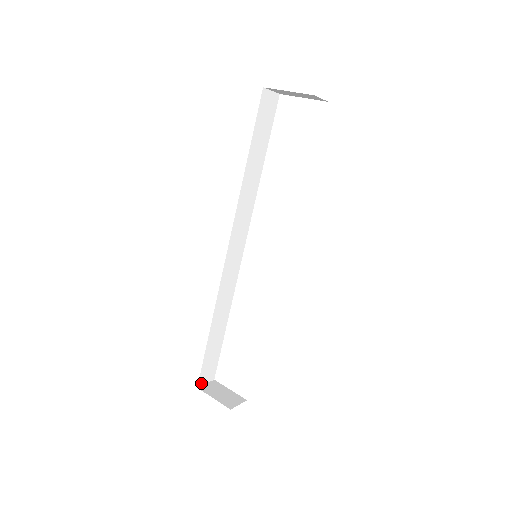
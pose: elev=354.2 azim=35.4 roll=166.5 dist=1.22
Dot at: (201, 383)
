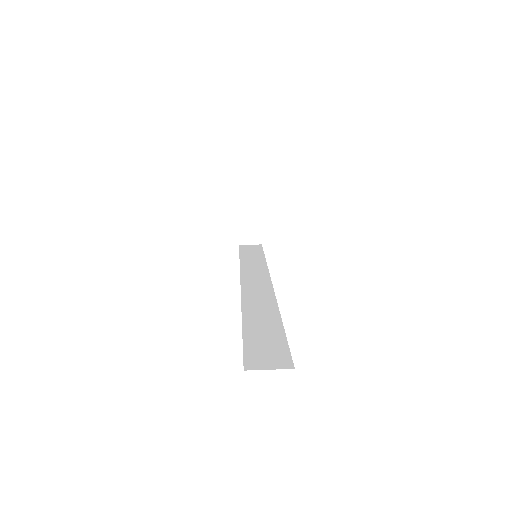
Dot at: (243, 206)
